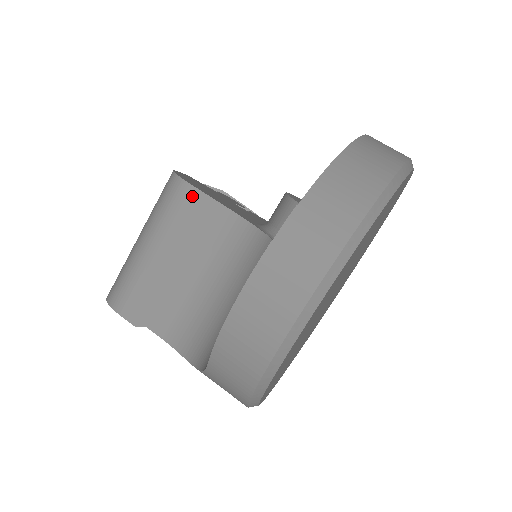
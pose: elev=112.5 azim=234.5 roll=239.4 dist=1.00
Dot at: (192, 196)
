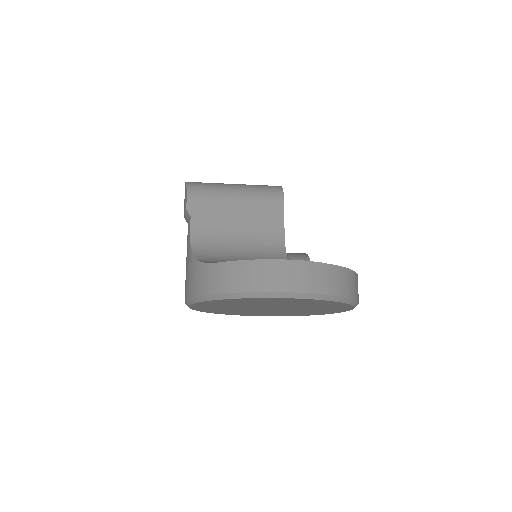
Dot at: (279, 205)
